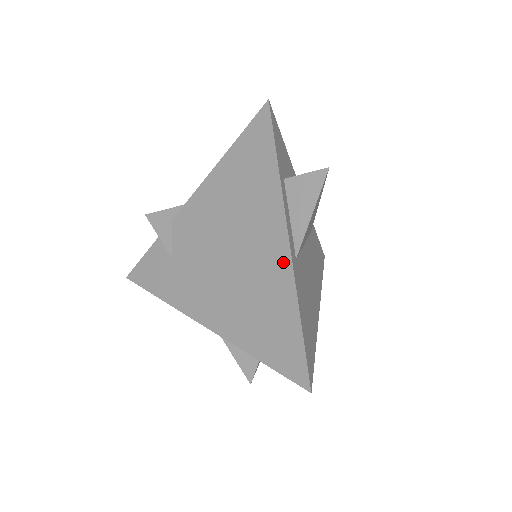
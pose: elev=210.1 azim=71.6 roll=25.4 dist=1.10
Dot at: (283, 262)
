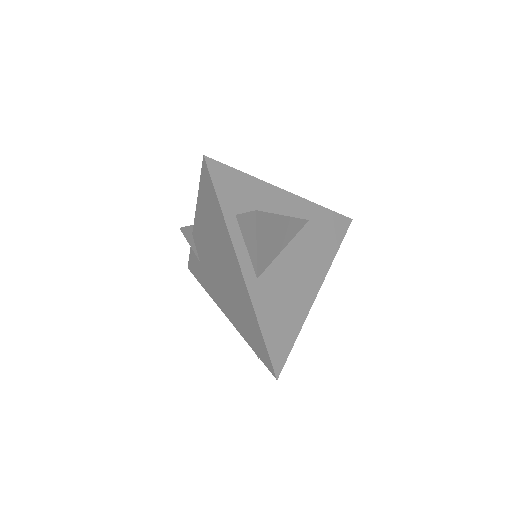
Dot at: (243, 286)
